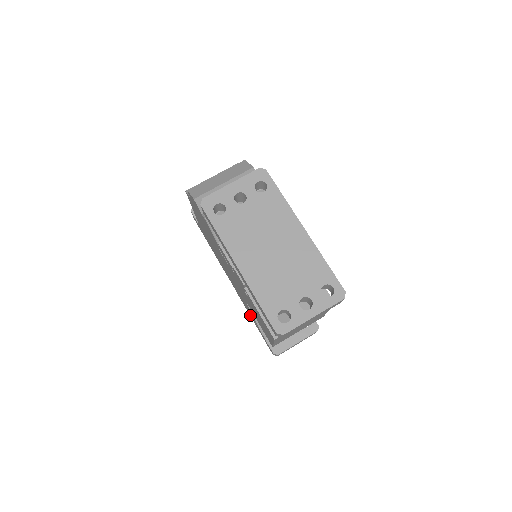
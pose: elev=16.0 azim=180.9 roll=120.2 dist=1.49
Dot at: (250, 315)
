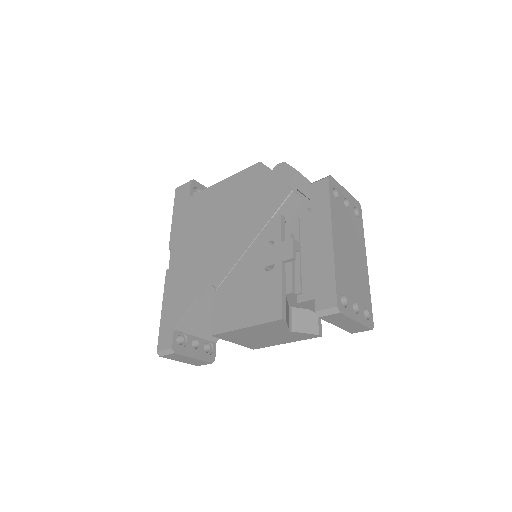
Dot at: (168, 300)
